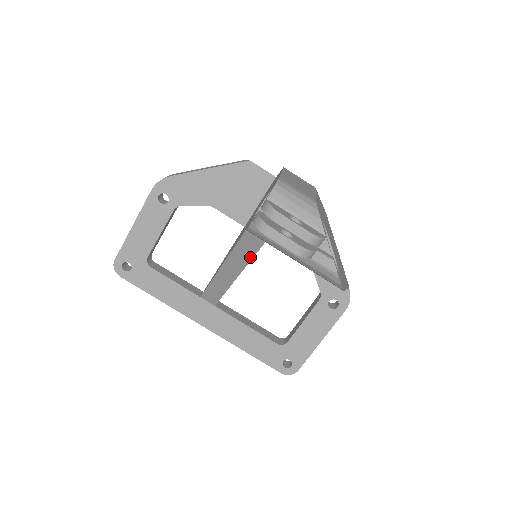
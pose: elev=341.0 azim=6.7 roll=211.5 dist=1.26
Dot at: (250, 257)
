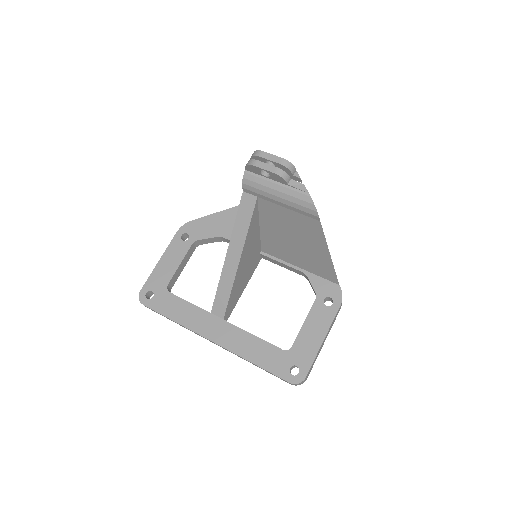
Dot at: (248, 224)
